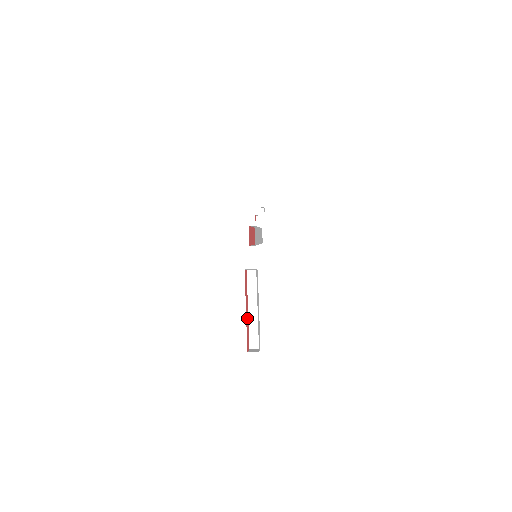
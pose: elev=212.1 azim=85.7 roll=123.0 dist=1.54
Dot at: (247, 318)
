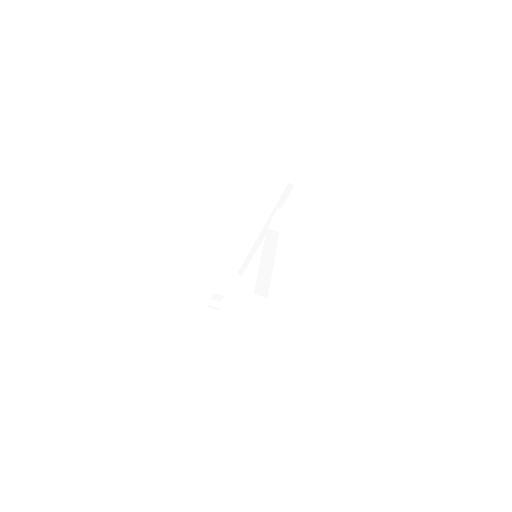
Dot at: occluded
